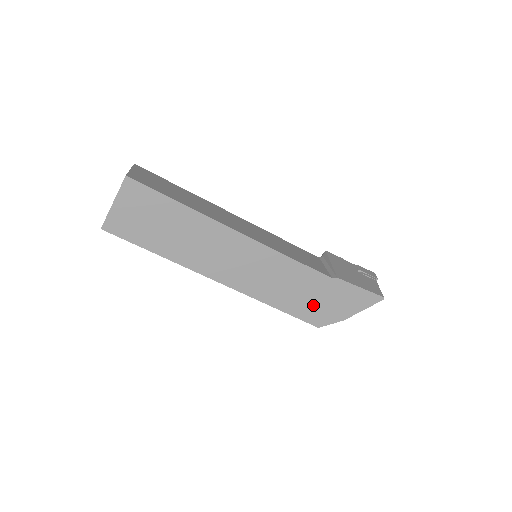
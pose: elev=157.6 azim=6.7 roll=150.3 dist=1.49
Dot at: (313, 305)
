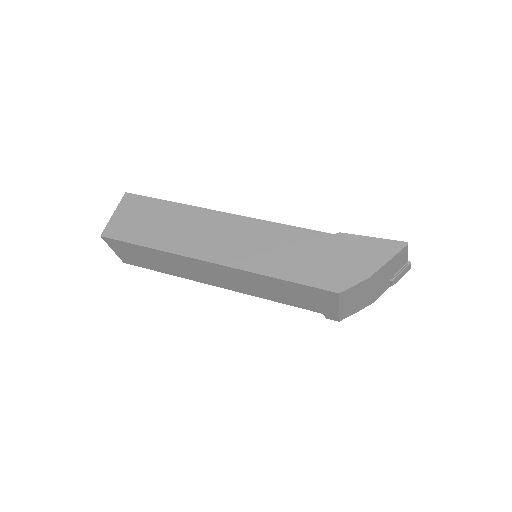
Dot at: (322, 267)
